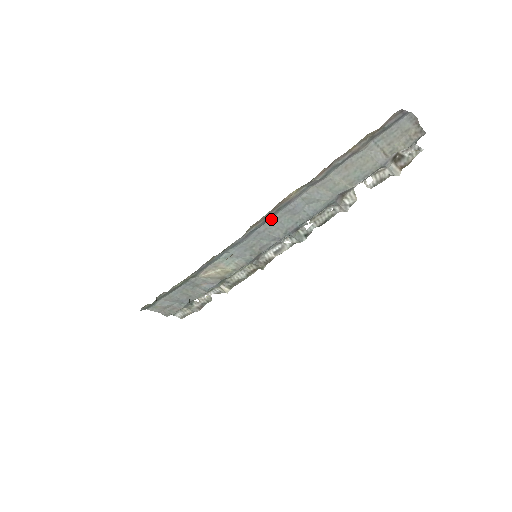
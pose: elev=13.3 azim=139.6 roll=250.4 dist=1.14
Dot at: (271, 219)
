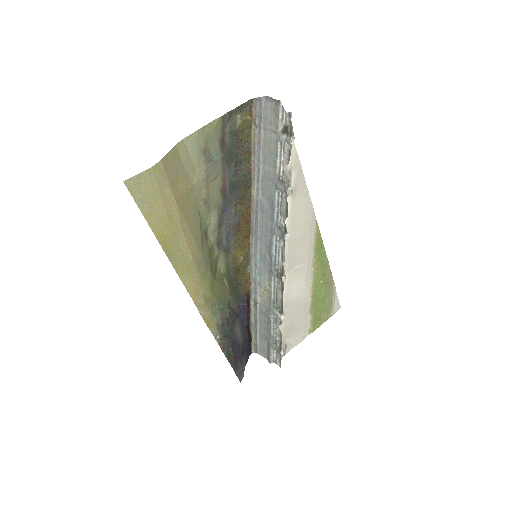
Dot at: (260, 224)
